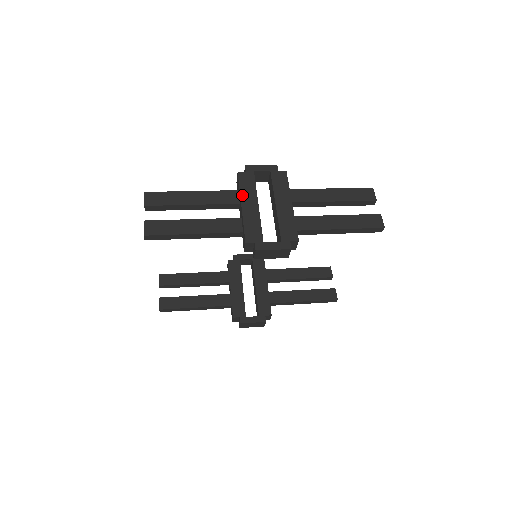
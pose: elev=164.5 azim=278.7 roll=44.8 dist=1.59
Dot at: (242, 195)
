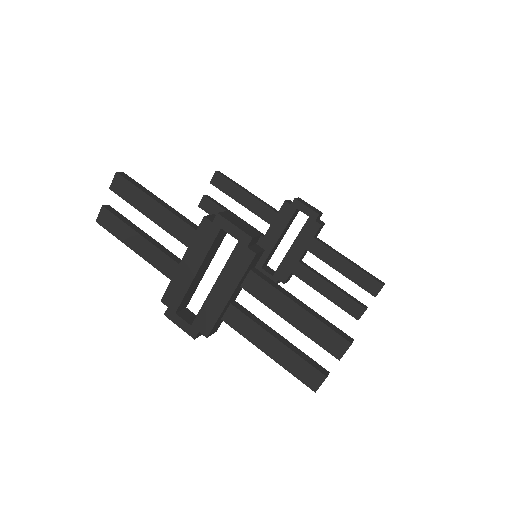
Dot at: (189, 249)
